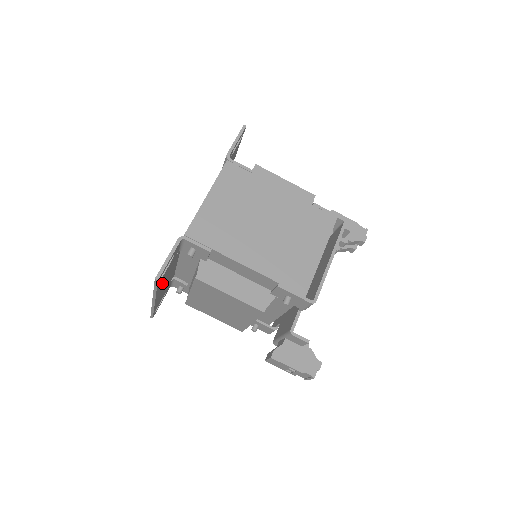
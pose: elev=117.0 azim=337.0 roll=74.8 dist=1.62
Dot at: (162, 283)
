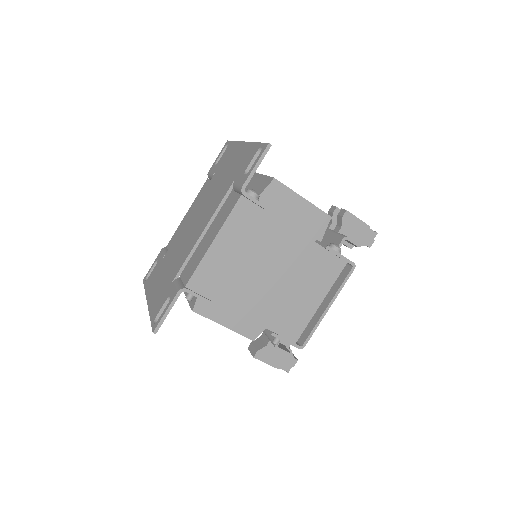
Dot at: occluded
